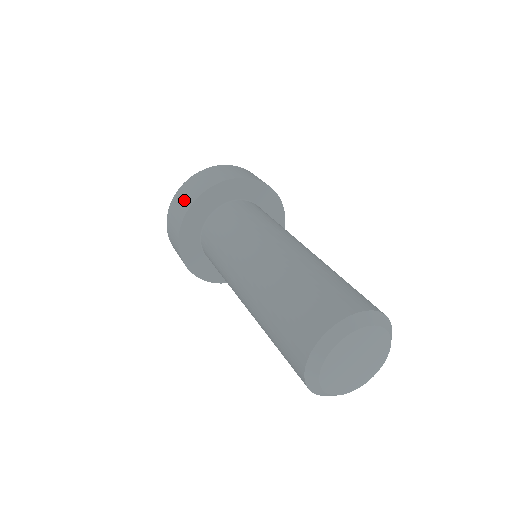
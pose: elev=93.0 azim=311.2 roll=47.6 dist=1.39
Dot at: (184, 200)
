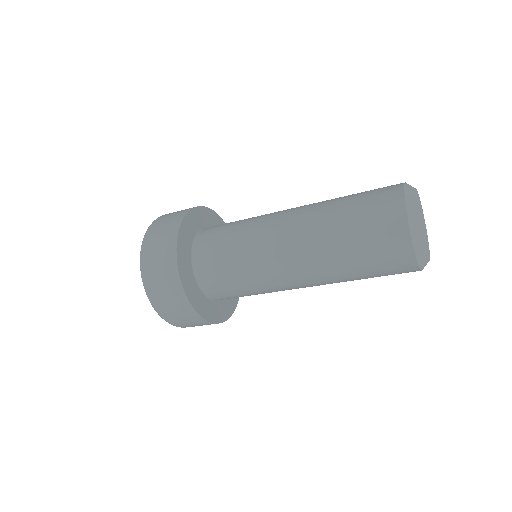
Dot at: (165, 281)
